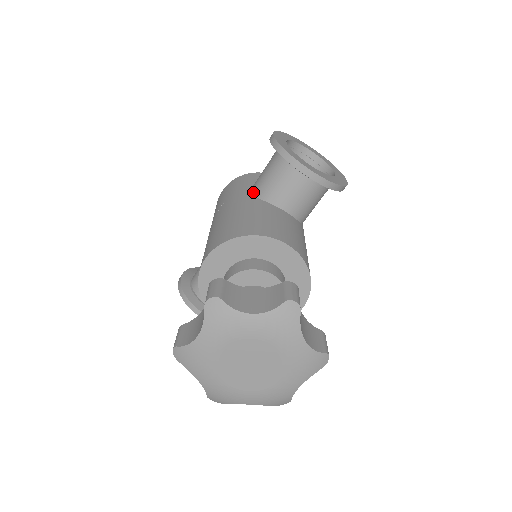
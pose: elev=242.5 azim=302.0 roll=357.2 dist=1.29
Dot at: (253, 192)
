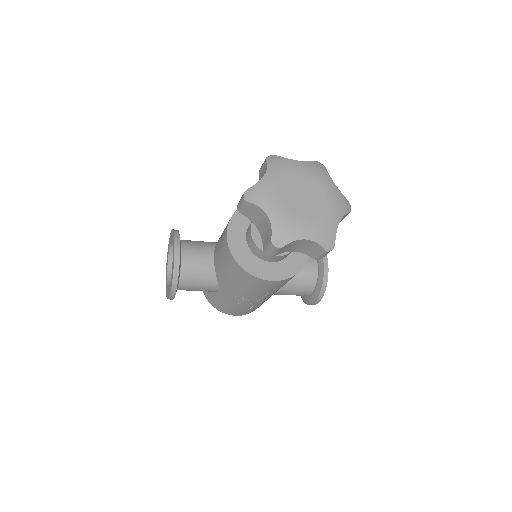
Dot at: occluded
